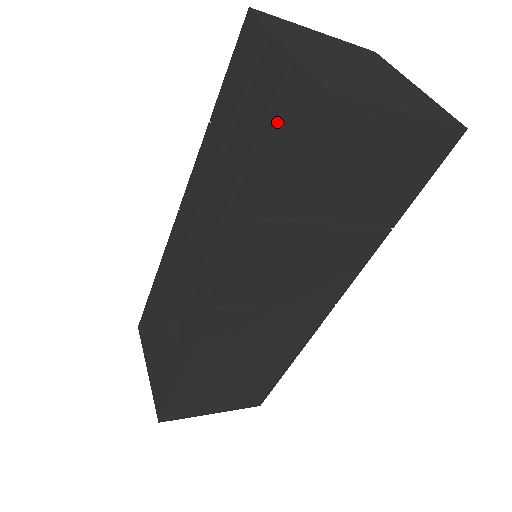
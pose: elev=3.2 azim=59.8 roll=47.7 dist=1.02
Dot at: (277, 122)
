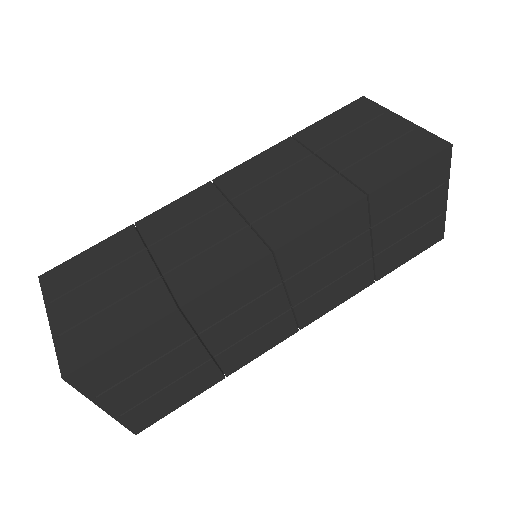
Dot at: (397, 150)
